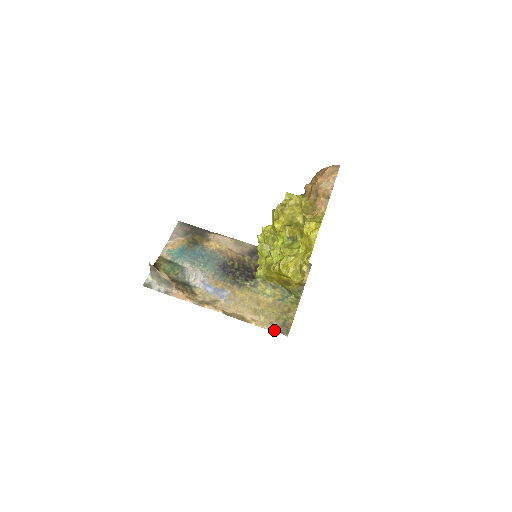
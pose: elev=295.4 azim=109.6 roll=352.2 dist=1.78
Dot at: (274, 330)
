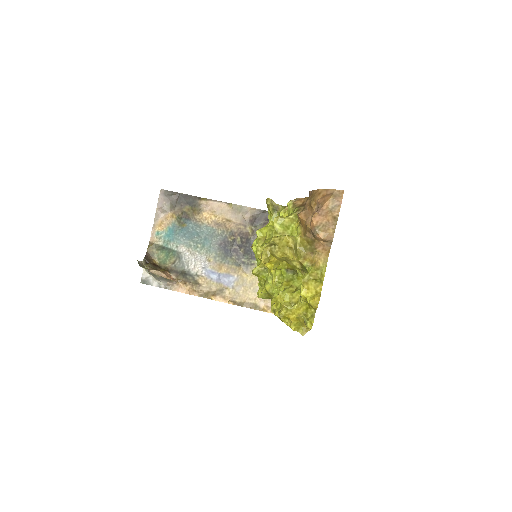
Dot at: occluded
